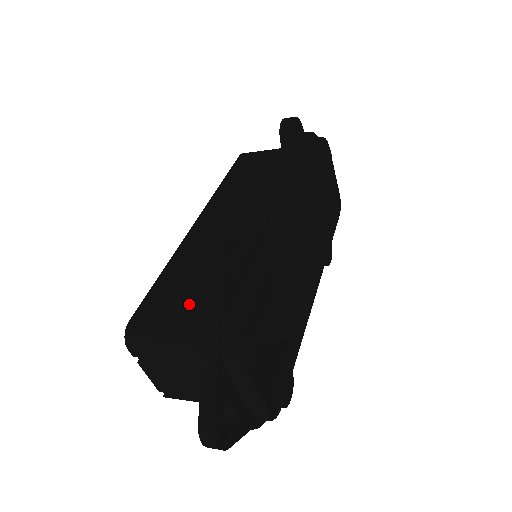
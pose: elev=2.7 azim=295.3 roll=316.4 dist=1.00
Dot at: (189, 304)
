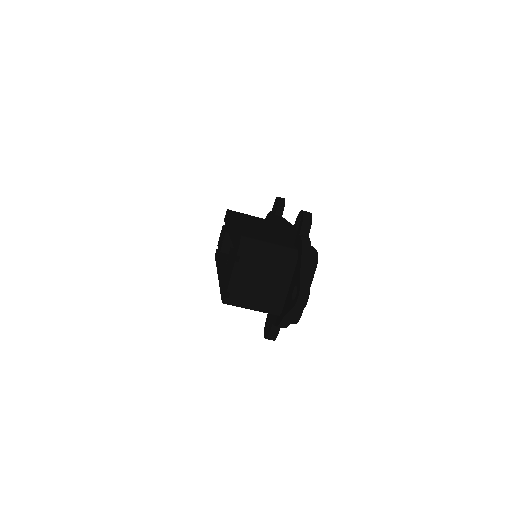
Dot at: (273, 240)
